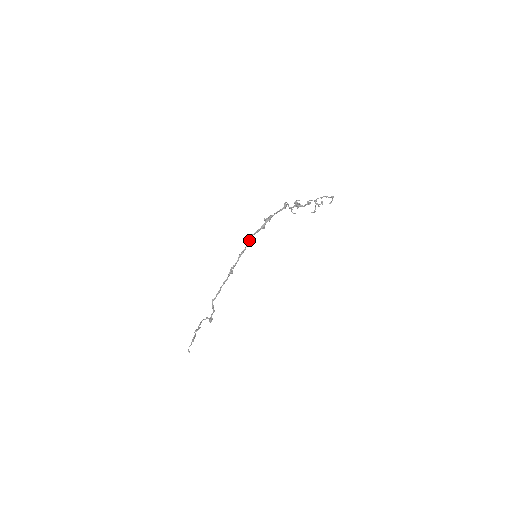
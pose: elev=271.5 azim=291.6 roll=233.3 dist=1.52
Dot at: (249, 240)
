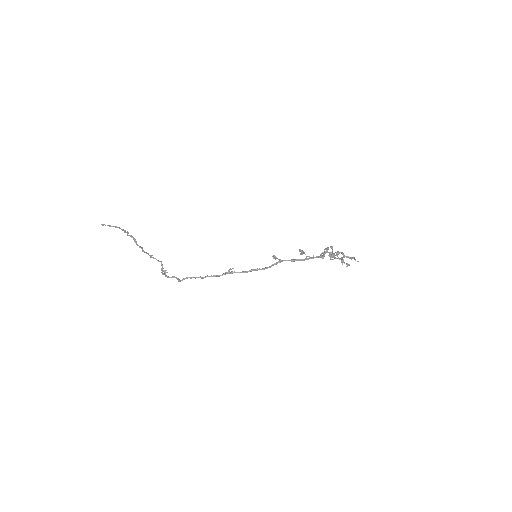
Dot at: (273, 265)
